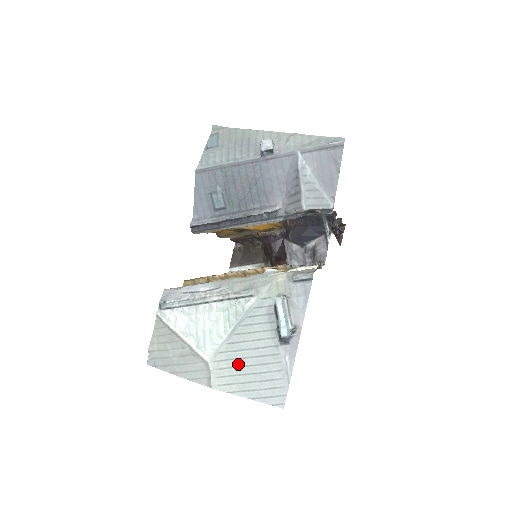
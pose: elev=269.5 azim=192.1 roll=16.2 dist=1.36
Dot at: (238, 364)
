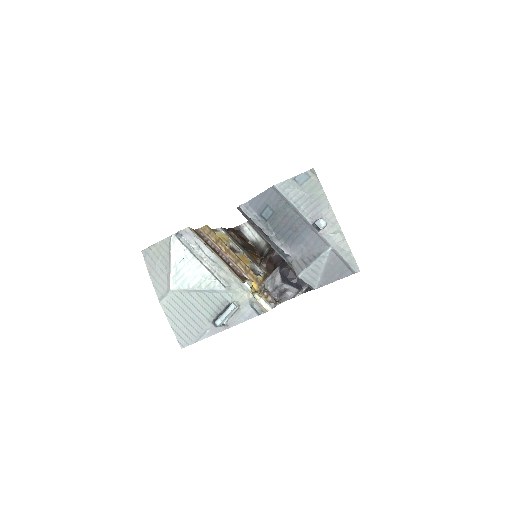
Dot at: (183, 307)
